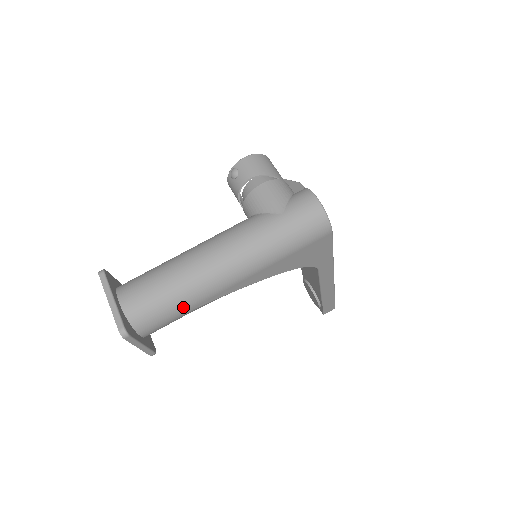
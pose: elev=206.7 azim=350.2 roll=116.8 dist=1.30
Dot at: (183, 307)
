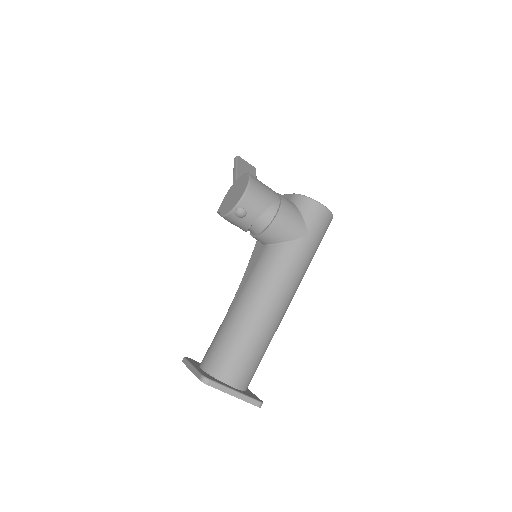
Dot at: occluded
